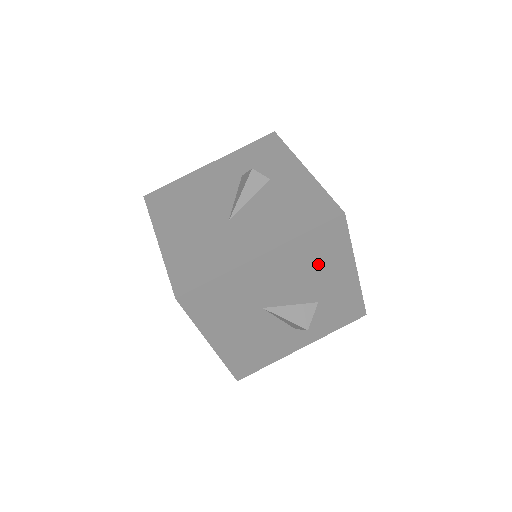
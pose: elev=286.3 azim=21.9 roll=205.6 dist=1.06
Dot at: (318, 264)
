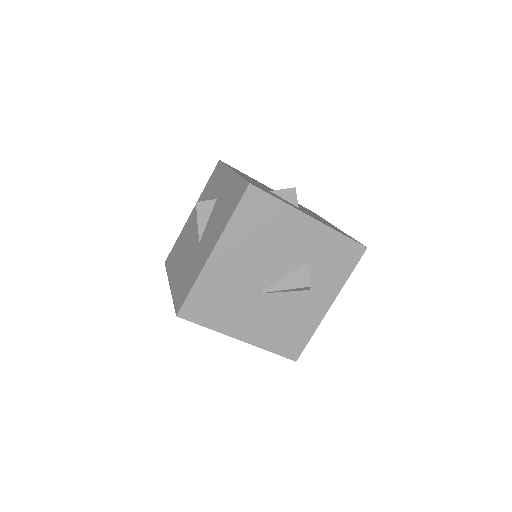
Dot at: occluded
